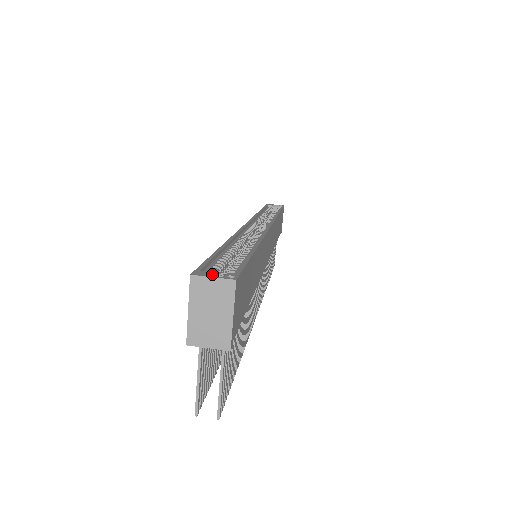
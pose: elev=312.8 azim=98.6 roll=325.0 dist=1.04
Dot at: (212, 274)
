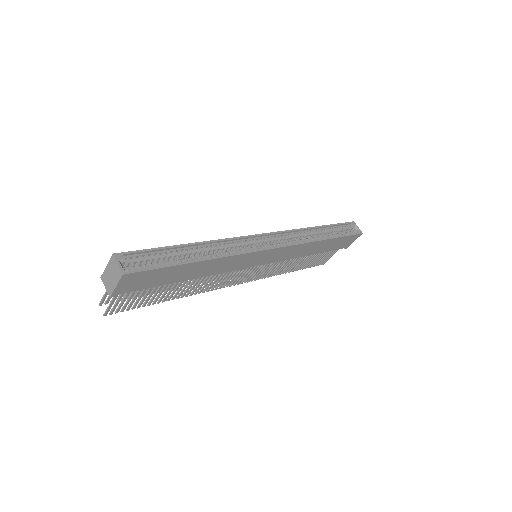
Dot at: (131, 260)
